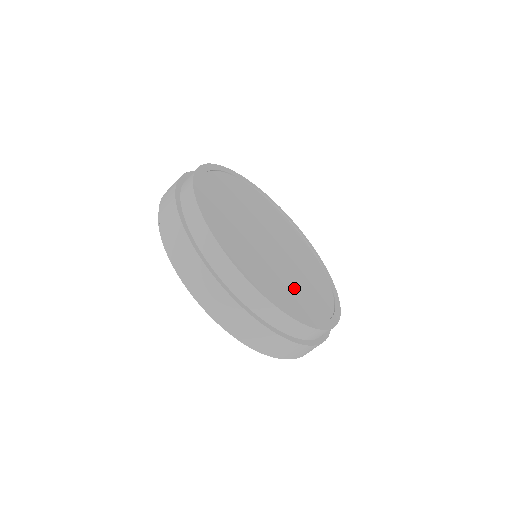
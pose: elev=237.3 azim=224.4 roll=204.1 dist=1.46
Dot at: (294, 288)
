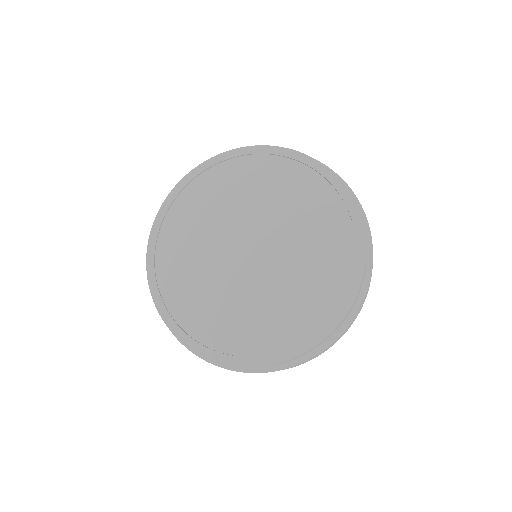
Dot at: (248, 314)
